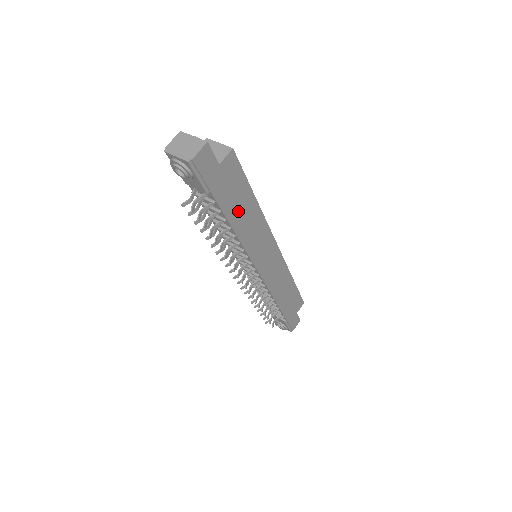
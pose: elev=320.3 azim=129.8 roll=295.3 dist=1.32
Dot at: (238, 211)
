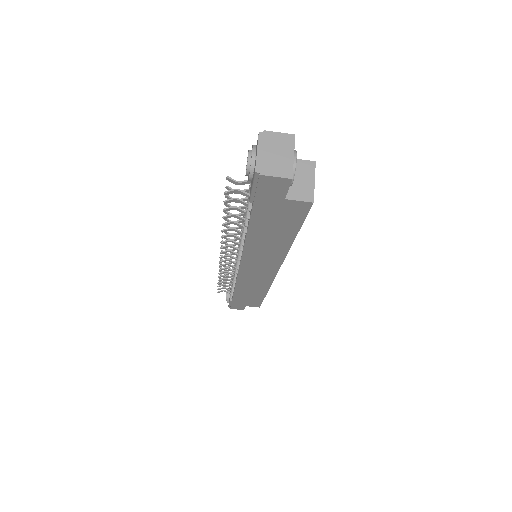
Dot at: (266, 232)
